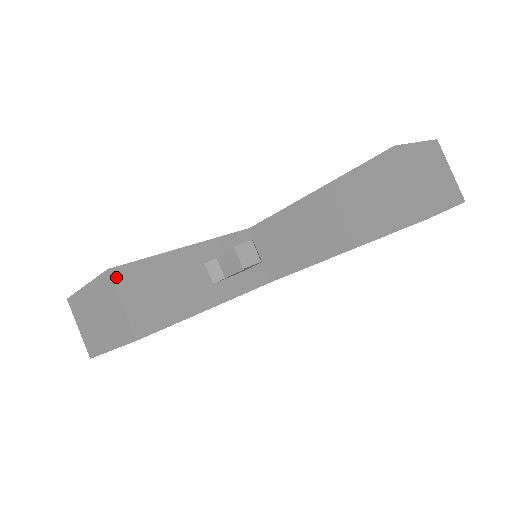
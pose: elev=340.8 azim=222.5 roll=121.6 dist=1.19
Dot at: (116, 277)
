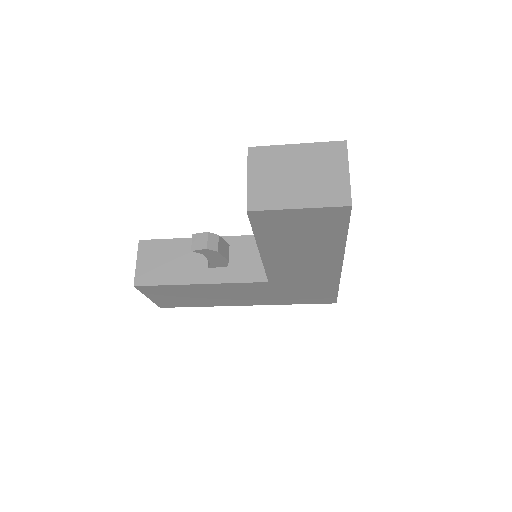
Dot at: (141, 246)
